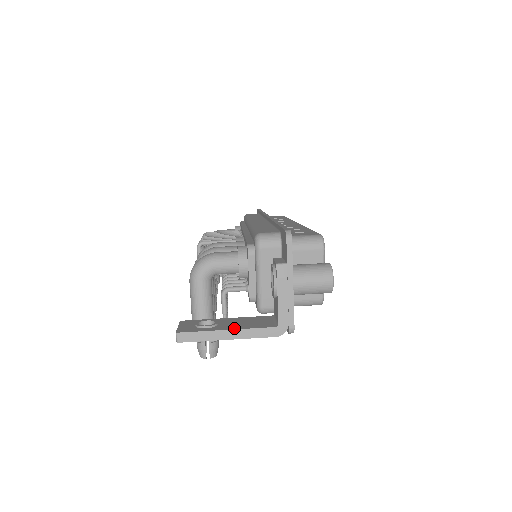
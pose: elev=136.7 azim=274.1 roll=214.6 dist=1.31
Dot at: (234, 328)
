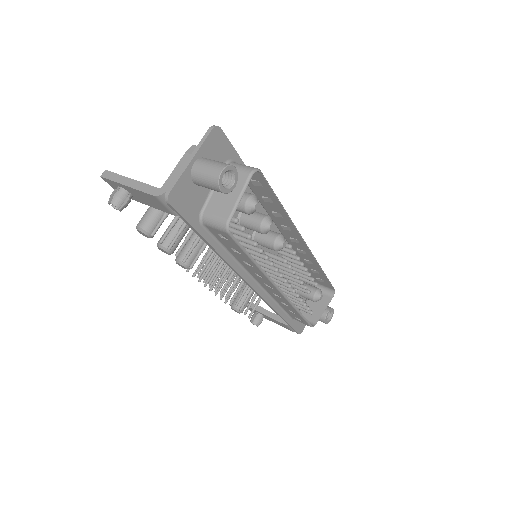
Dot at: (136, 181)
